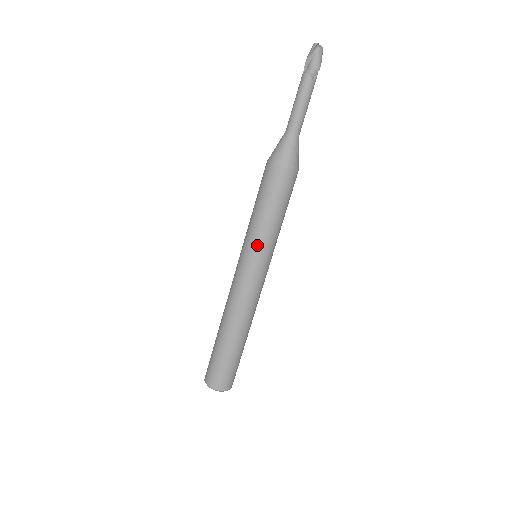
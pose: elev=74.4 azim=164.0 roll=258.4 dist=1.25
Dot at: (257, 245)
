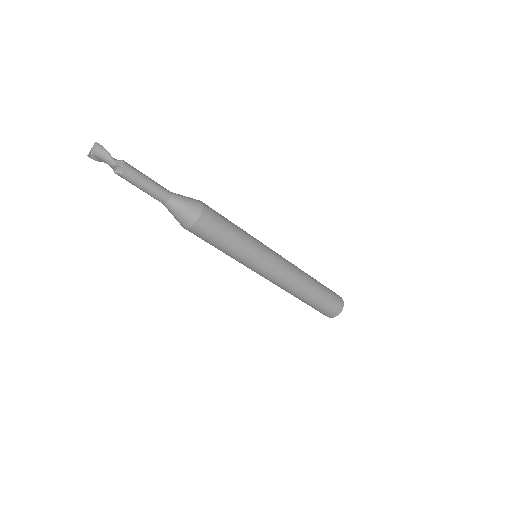
Dot at: (241, 263)
